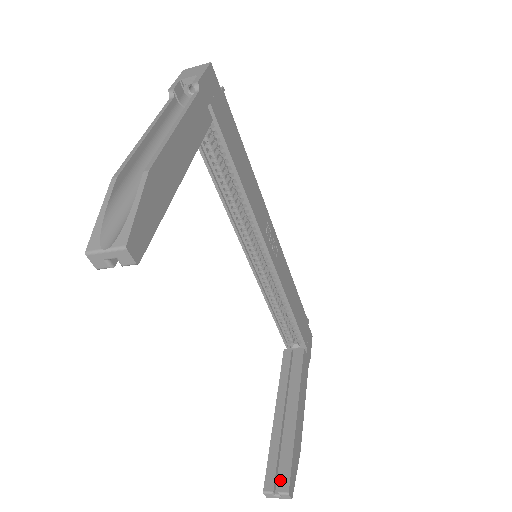
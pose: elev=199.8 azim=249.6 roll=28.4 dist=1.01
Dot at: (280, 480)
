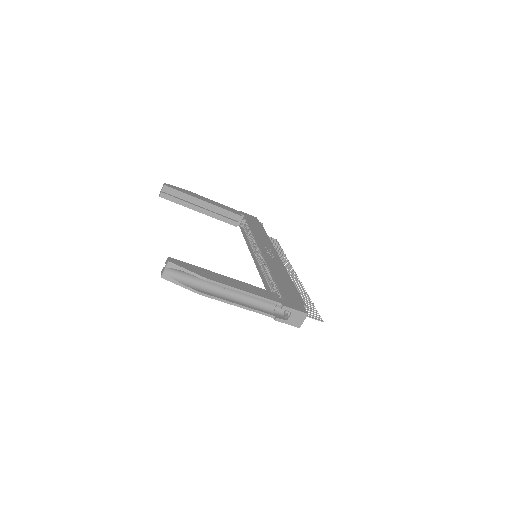
Dot at: occluded
